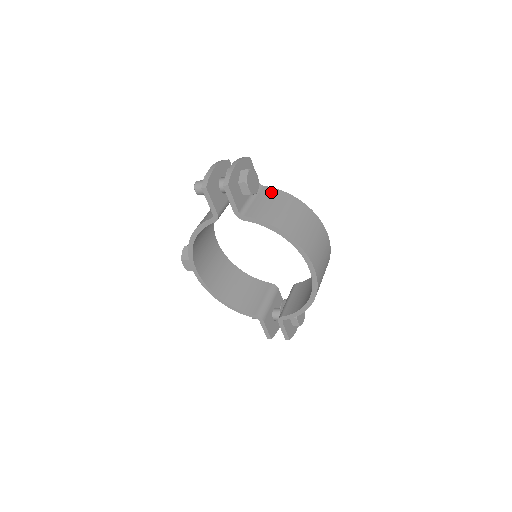
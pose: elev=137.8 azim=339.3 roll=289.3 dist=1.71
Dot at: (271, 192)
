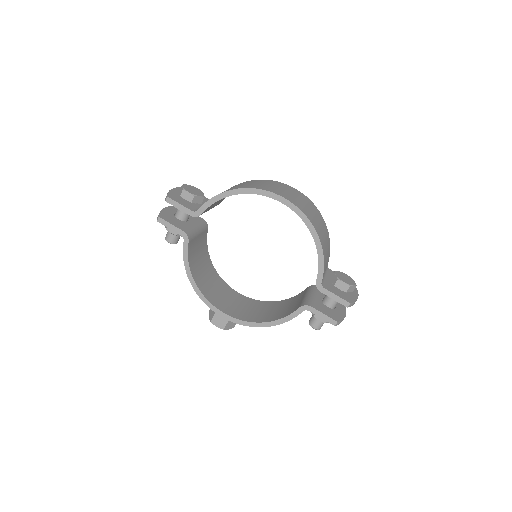
Dot at: occluded
